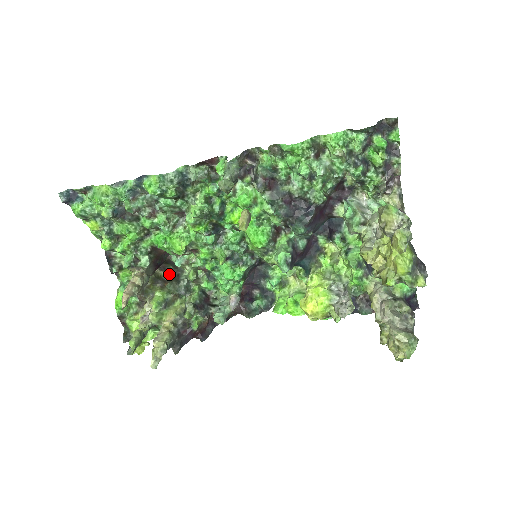
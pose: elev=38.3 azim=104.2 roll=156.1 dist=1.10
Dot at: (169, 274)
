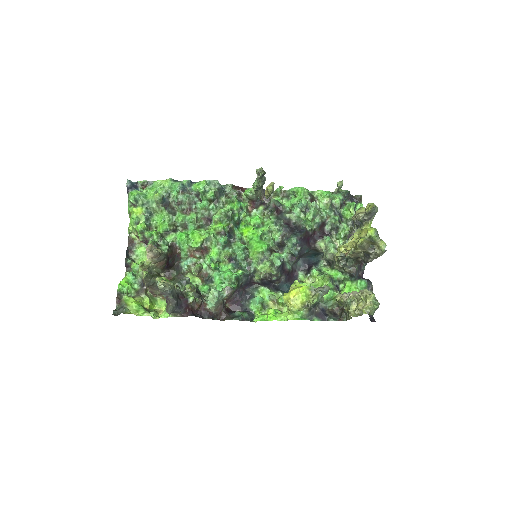
Dot at: (171, 279)
